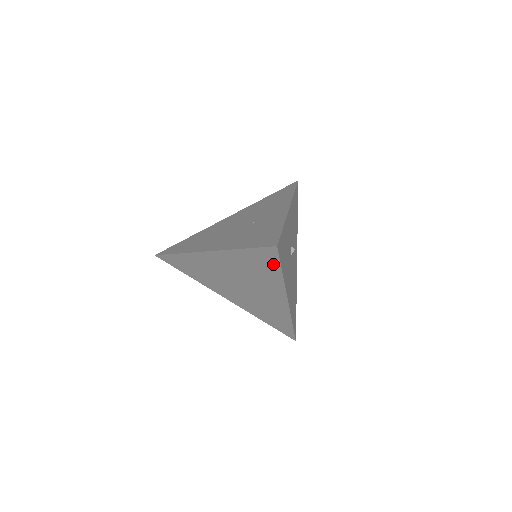
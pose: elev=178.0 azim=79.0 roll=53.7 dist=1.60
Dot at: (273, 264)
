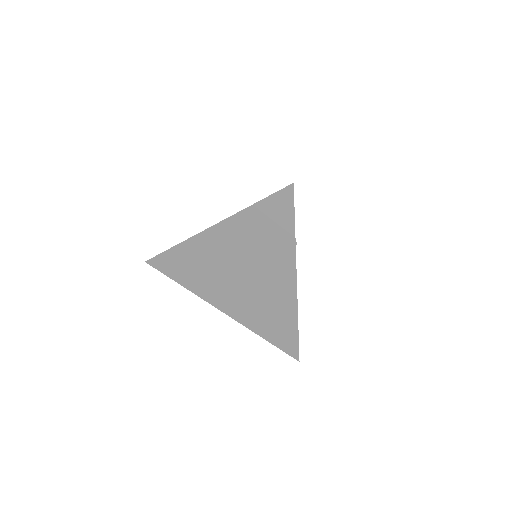
Dot at: (286, 217)
